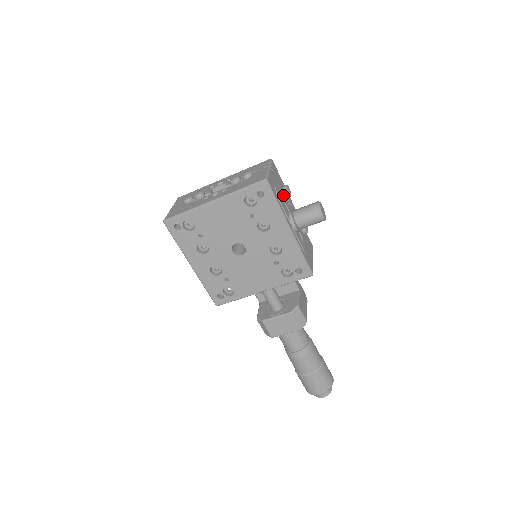
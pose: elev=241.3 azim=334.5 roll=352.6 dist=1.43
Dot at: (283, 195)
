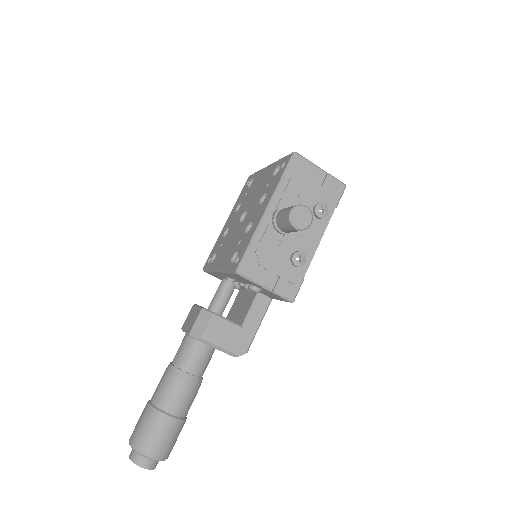
Dot at: (308, 200)
